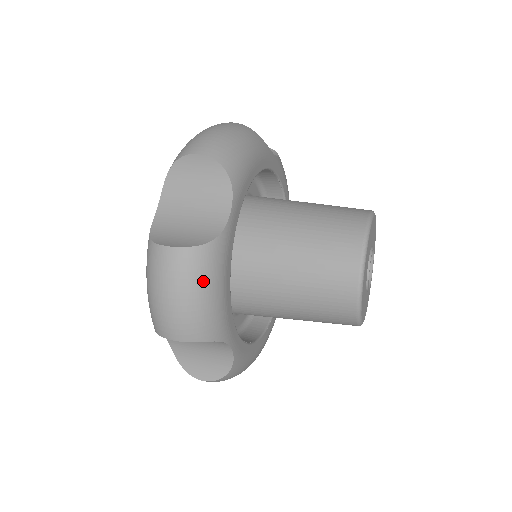
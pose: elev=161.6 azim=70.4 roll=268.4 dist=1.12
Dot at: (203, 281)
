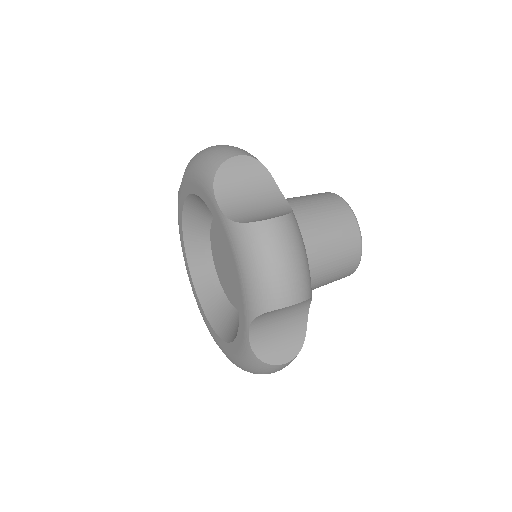
Dot at: occluded
